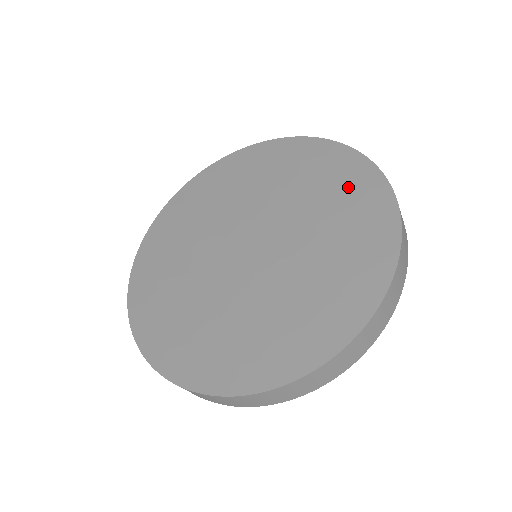
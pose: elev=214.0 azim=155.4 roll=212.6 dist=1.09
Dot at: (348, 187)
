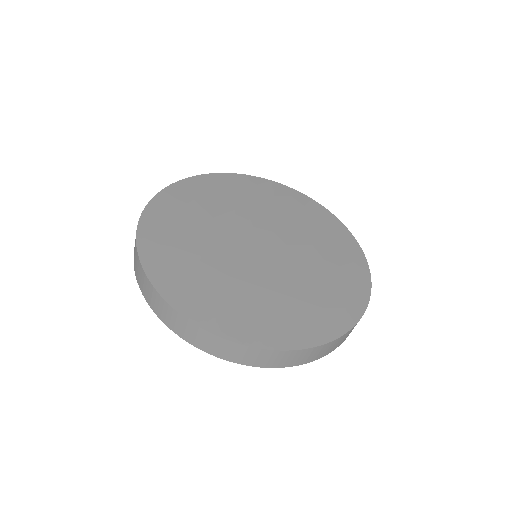
Dot at: (344, 286)
